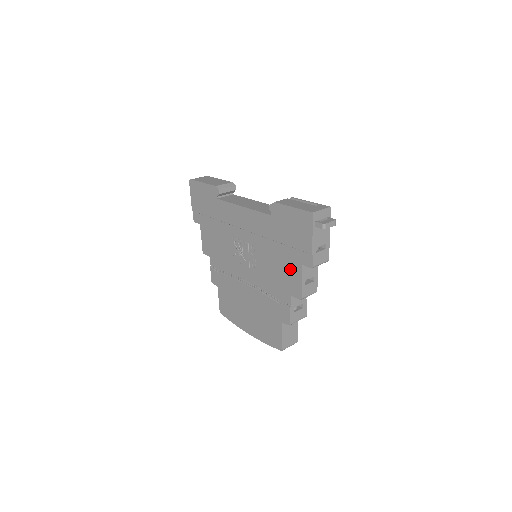
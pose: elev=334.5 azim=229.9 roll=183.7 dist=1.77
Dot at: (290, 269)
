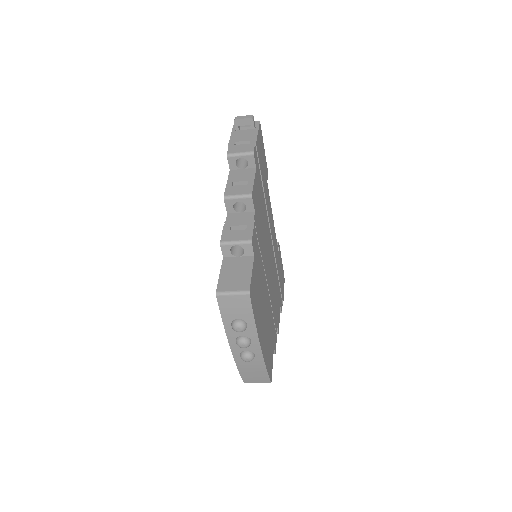
Dot at: occluded
